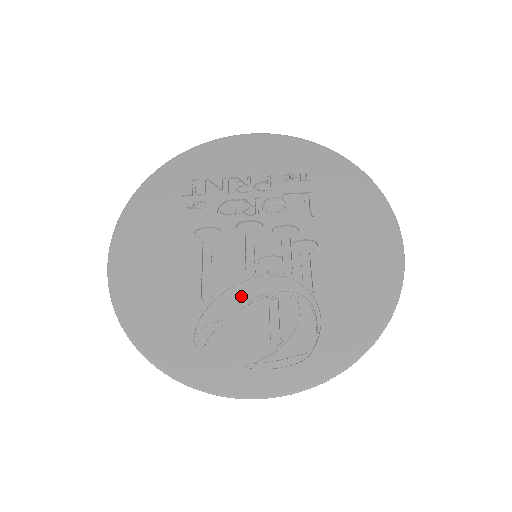
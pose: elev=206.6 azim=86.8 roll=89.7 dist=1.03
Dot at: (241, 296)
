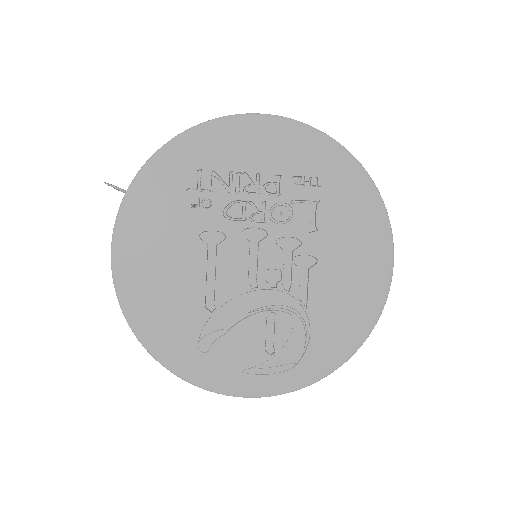
Dot at: (242, 307)
